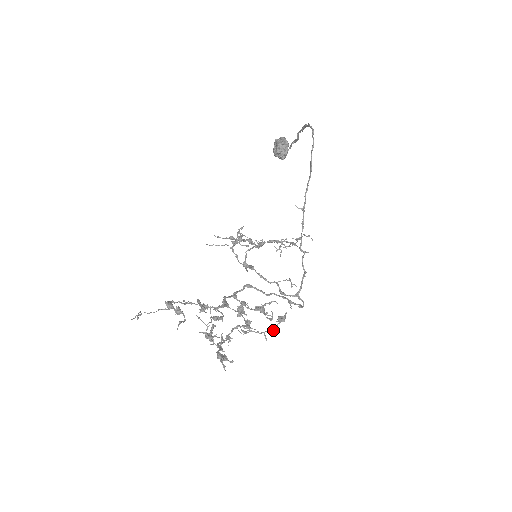
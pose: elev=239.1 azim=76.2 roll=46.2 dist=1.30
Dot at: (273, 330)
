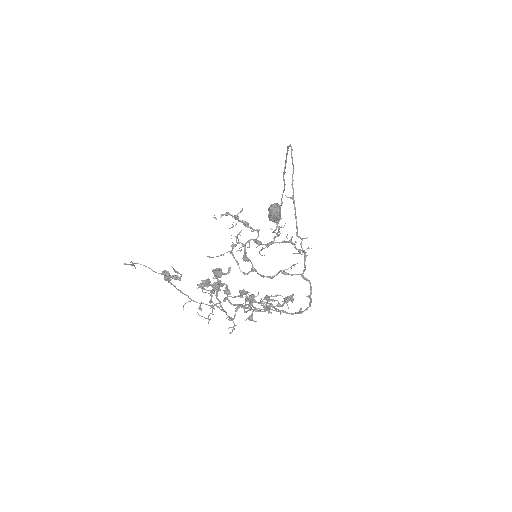
Dot at: (280, 304)
